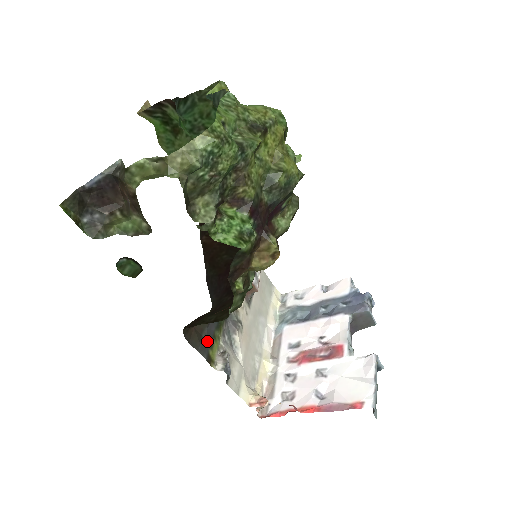
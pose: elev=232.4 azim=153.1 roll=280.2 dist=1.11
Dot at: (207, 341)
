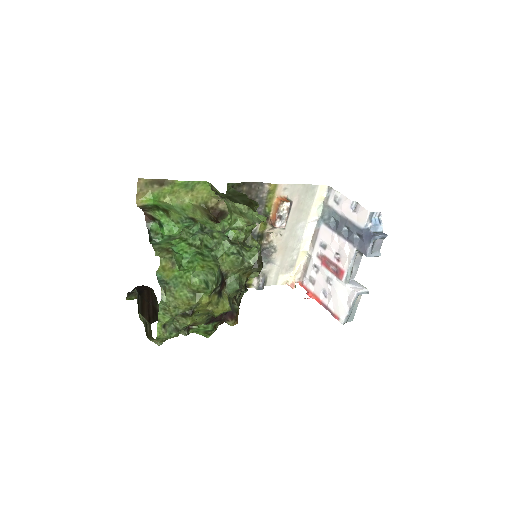
Dot at: occluded
